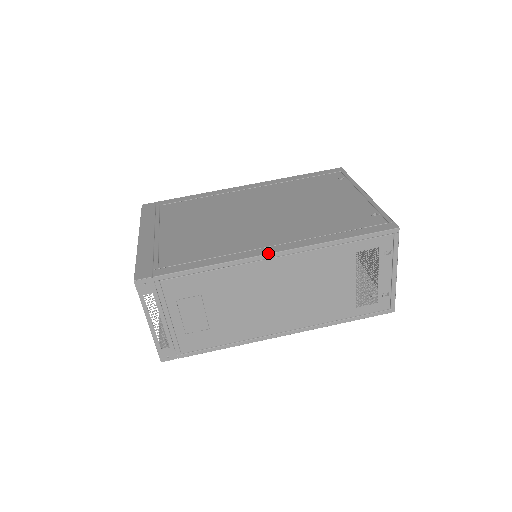
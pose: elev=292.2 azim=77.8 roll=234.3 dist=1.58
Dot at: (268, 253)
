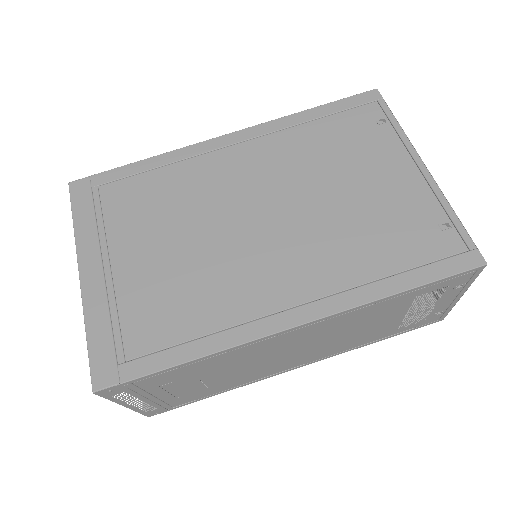
Dot at: (291, 327)
